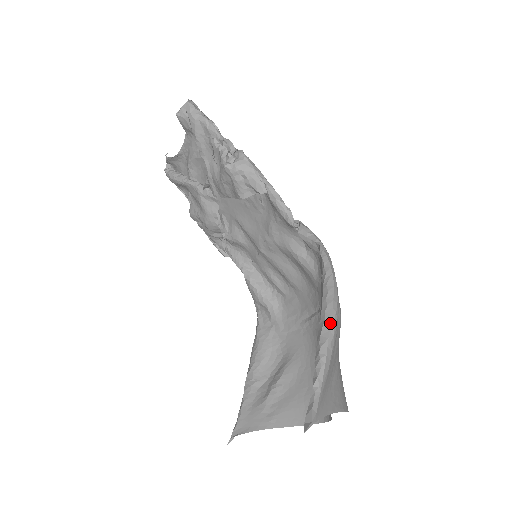
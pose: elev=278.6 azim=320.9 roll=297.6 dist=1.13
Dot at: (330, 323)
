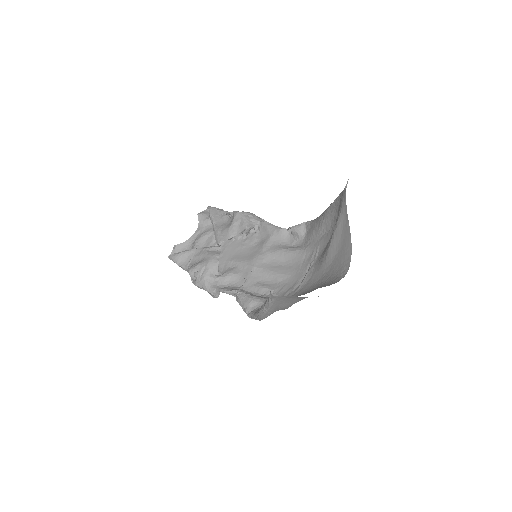
Dot at: occluded
